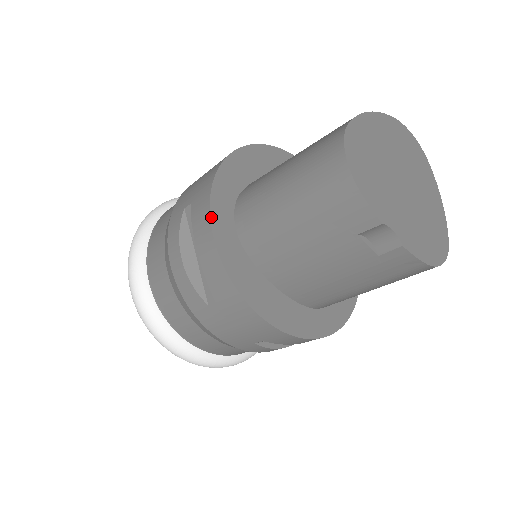
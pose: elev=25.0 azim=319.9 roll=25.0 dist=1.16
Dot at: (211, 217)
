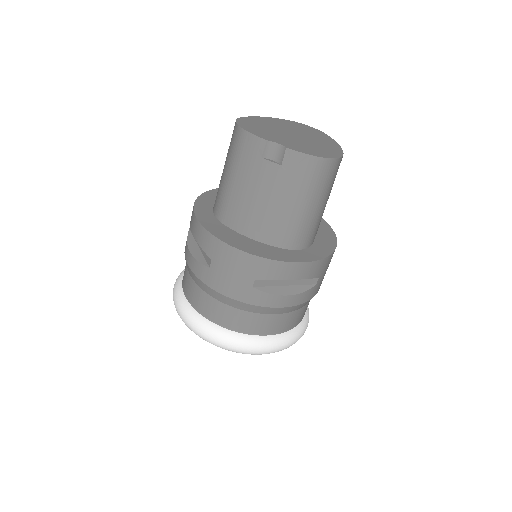
Dot at: (195, 210)
